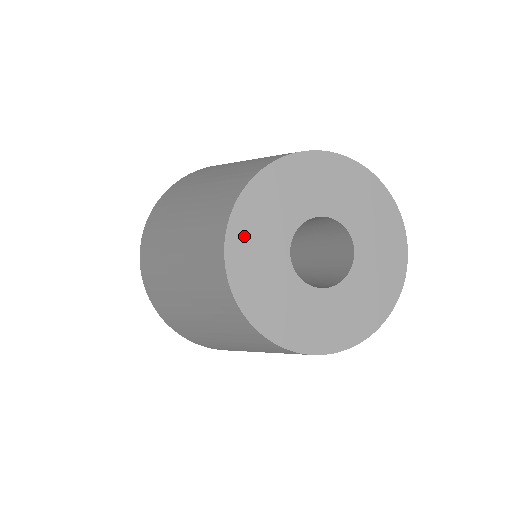
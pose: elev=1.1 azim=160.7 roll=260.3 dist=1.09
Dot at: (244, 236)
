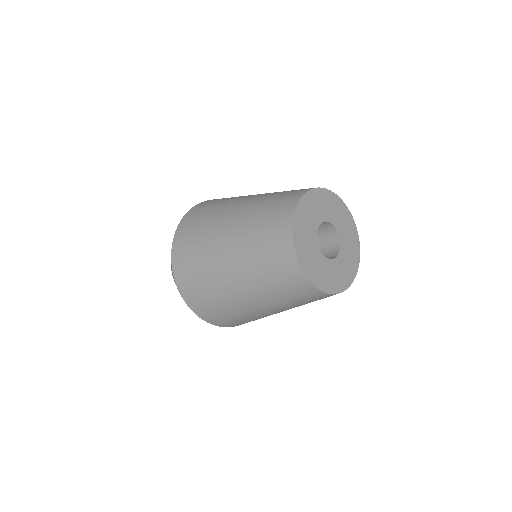
Dot at: (304, 208)
